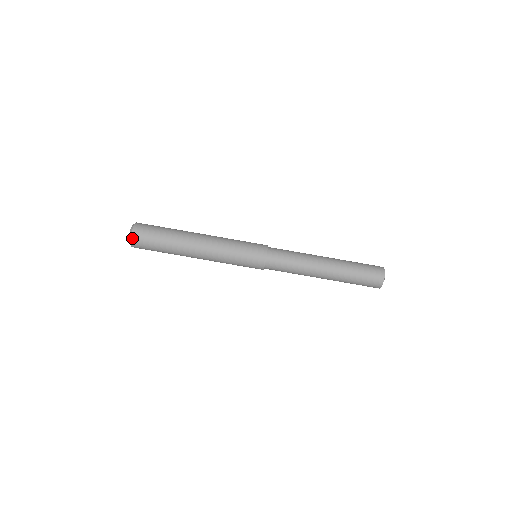
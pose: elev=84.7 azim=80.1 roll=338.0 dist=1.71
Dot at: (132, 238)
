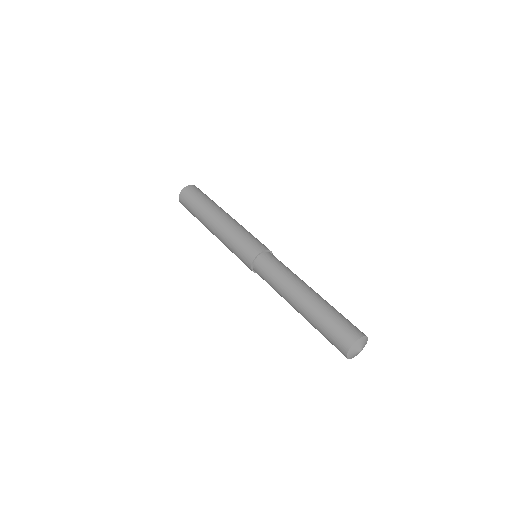
Dot at: (182, 191)
